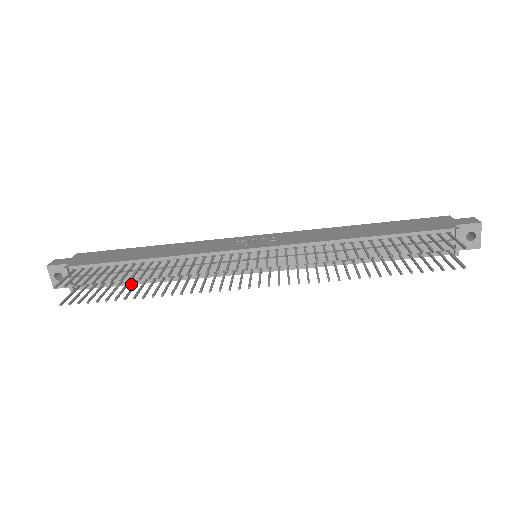
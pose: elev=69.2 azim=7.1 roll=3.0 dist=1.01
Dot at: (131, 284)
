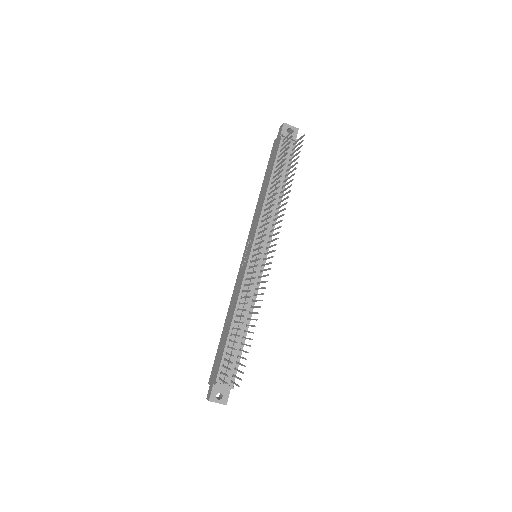
Dot at: occluded
